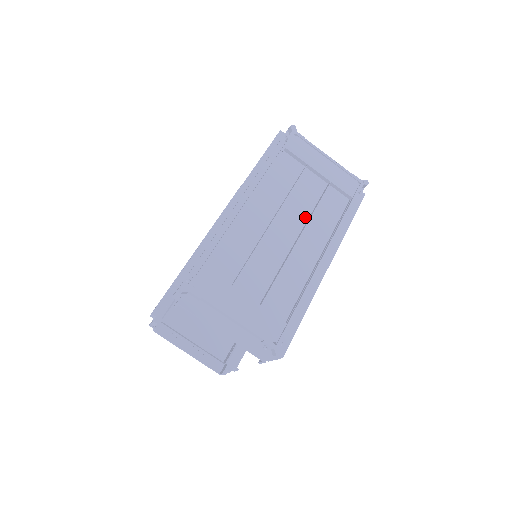
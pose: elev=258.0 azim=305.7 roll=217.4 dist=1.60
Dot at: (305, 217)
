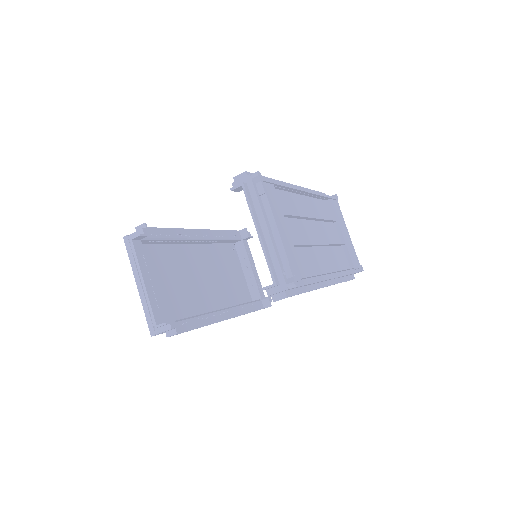
Dot at: (327, 242)
